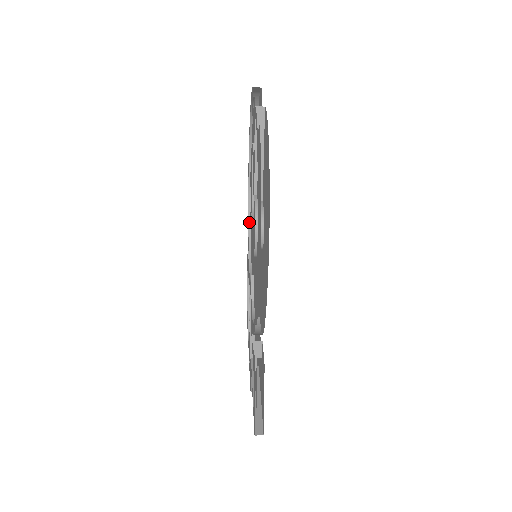
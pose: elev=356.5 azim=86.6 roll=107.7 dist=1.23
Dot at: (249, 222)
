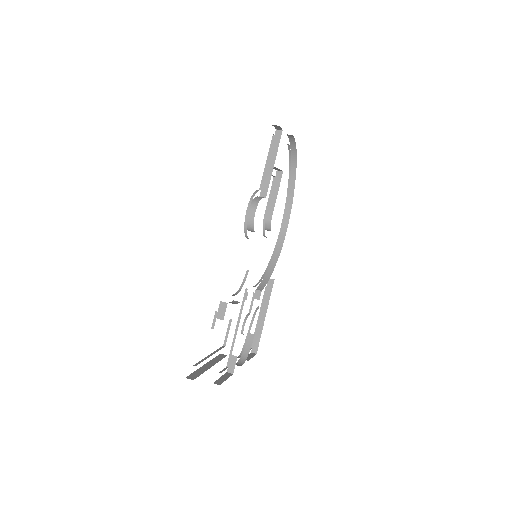
Dot at: (272, 257)
